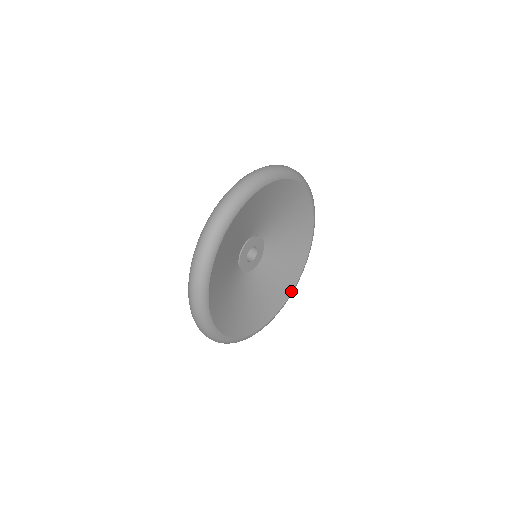
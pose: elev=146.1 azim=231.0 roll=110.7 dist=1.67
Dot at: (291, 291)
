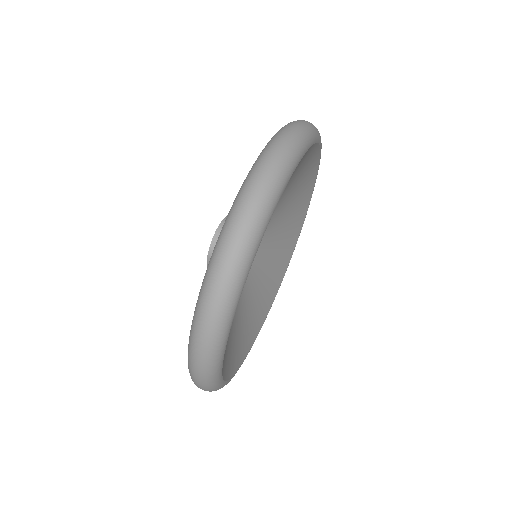
Dot at: (311, 192)
